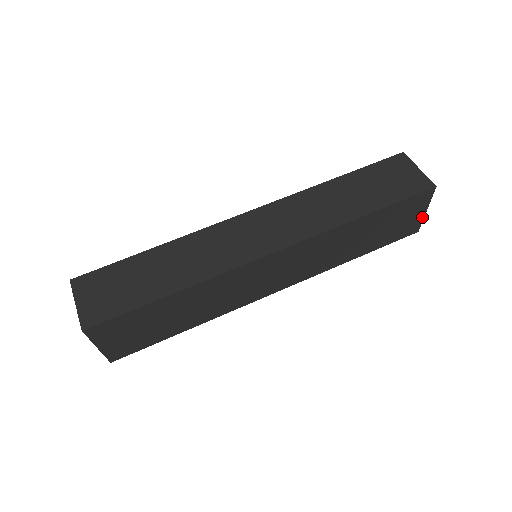
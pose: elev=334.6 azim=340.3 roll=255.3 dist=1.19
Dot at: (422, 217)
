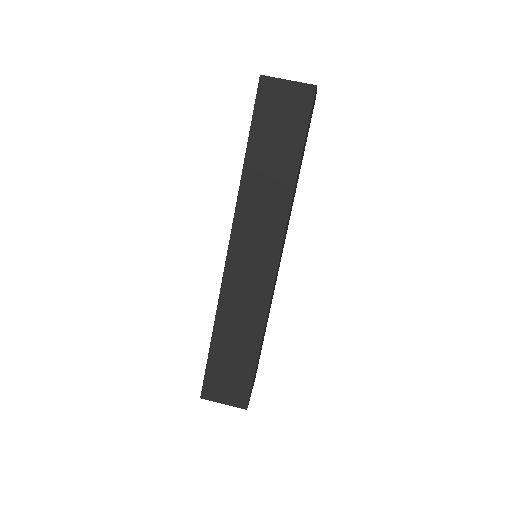
Dot at: occluded
